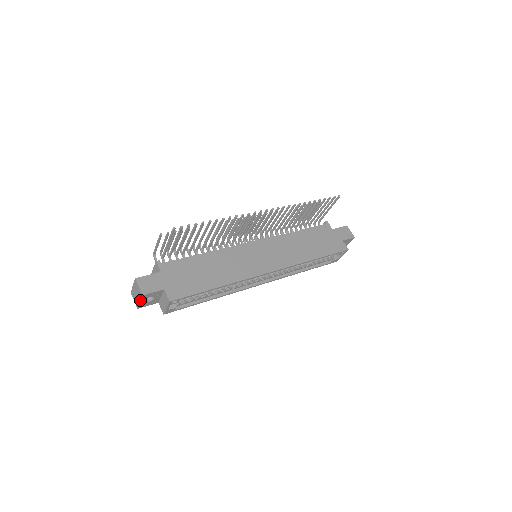
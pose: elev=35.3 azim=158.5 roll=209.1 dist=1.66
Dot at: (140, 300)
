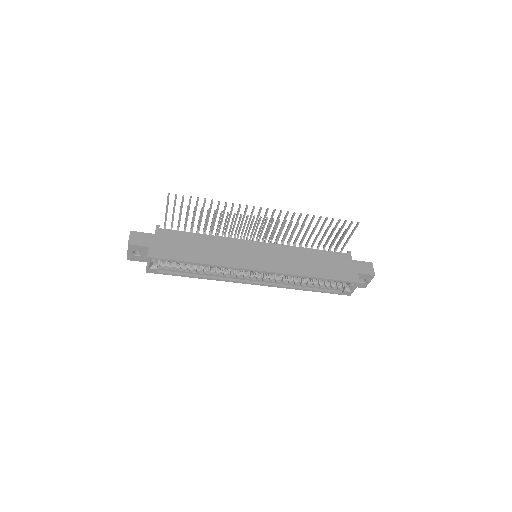
Dot at: (127, 250)
